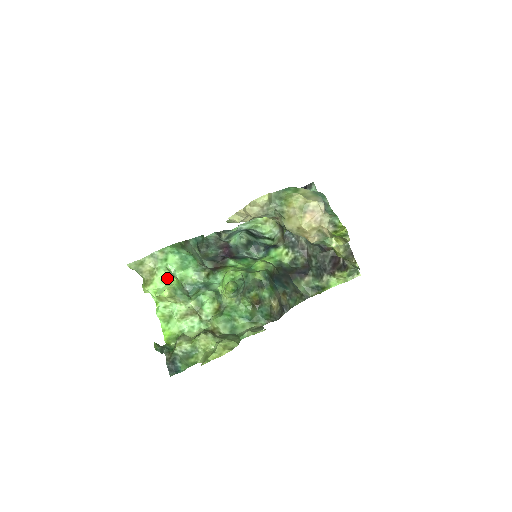
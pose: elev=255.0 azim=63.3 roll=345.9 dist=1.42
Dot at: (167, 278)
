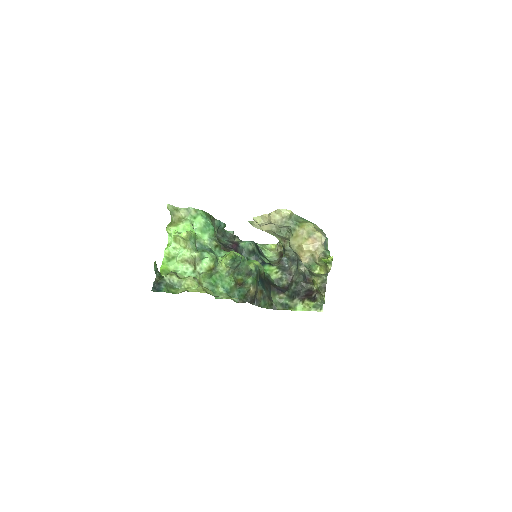
Dot at: (189, 228)
